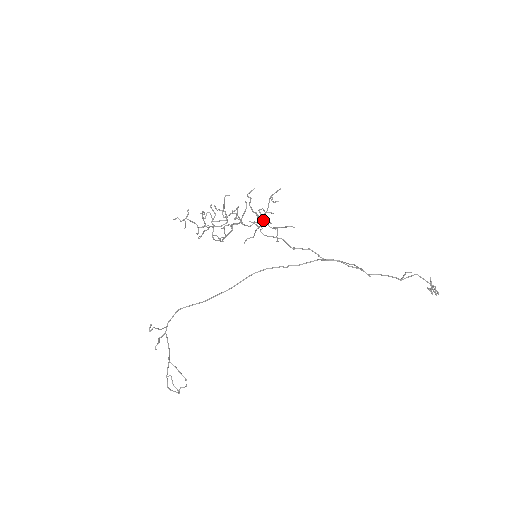
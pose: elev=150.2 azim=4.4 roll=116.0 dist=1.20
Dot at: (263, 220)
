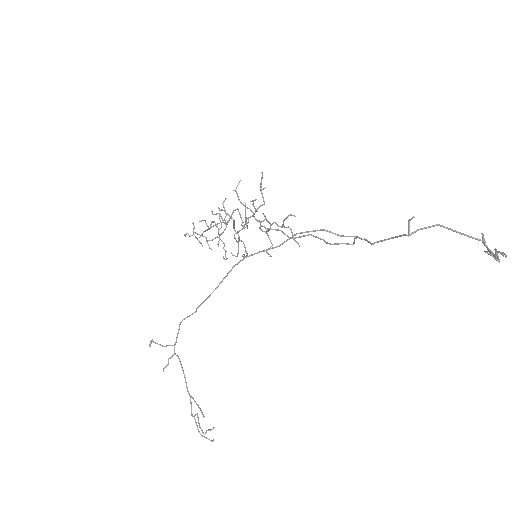
Dot at: occluded
